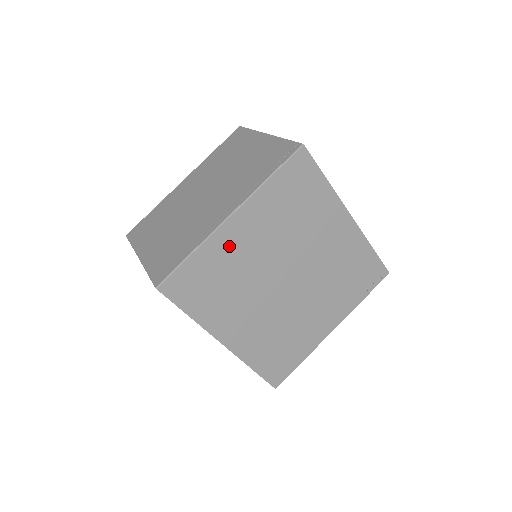
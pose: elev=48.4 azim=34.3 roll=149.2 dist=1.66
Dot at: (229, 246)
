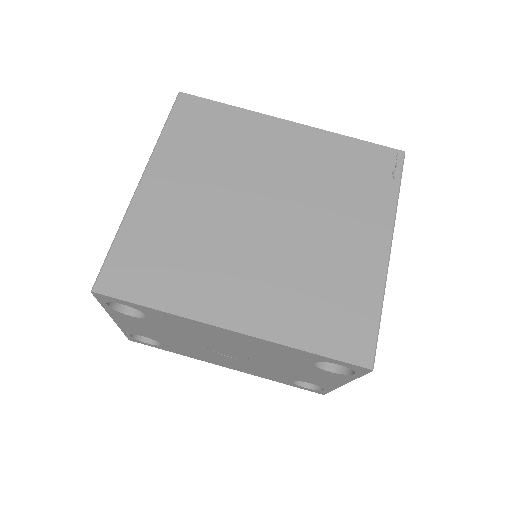
Dot at: (158, 210)
